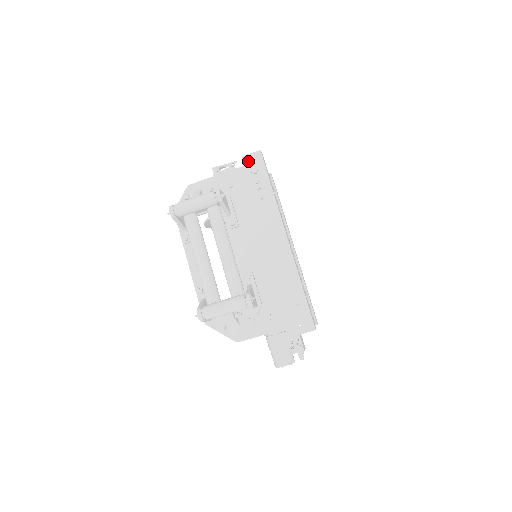
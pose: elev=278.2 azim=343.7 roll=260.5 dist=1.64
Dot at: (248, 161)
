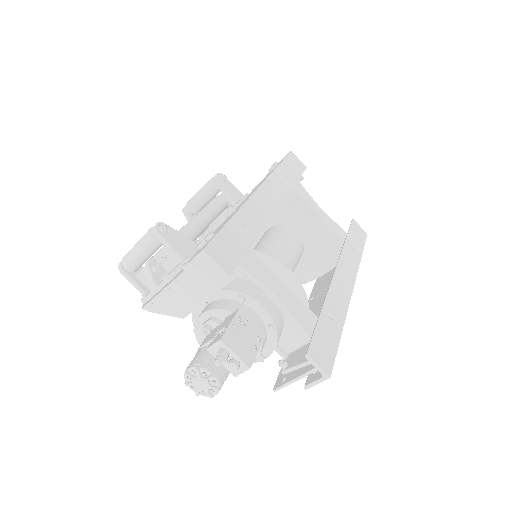
Dot at: occluded
